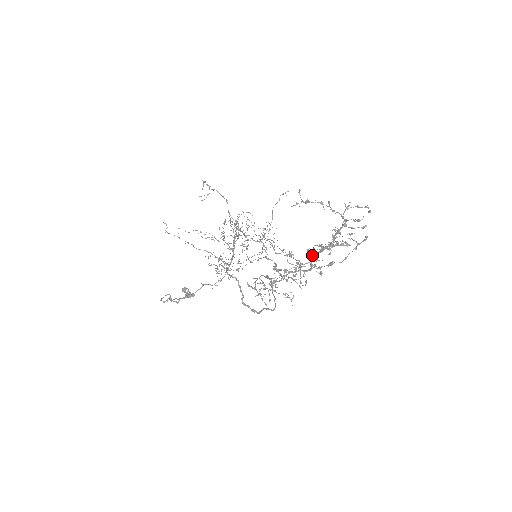
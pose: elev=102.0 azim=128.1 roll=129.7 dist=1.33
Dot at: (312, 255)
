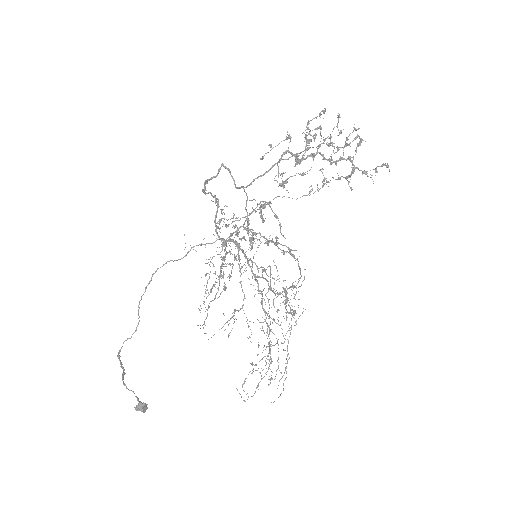
Dot at: (298, 162)
